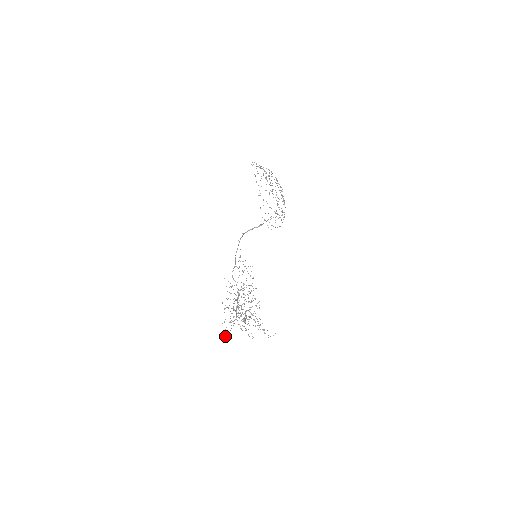
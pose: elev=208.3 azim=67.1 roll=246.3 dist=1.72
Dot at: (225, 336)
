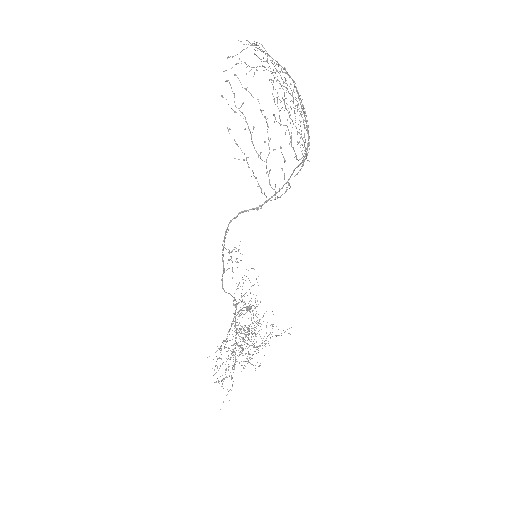
Dot at: occluded
